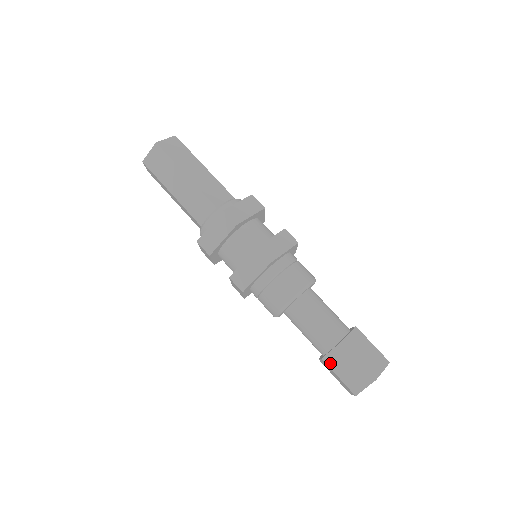
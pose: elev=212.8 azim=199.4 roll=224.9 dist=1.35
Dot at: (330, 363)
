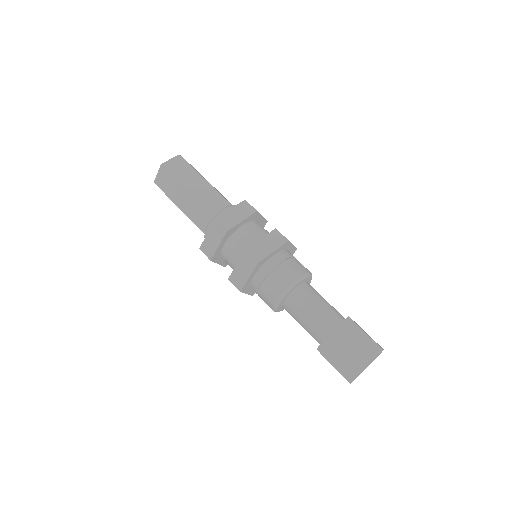
Dot at: (339, 336)
